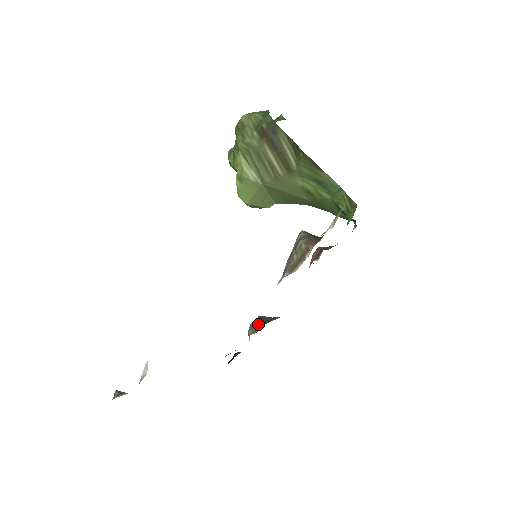
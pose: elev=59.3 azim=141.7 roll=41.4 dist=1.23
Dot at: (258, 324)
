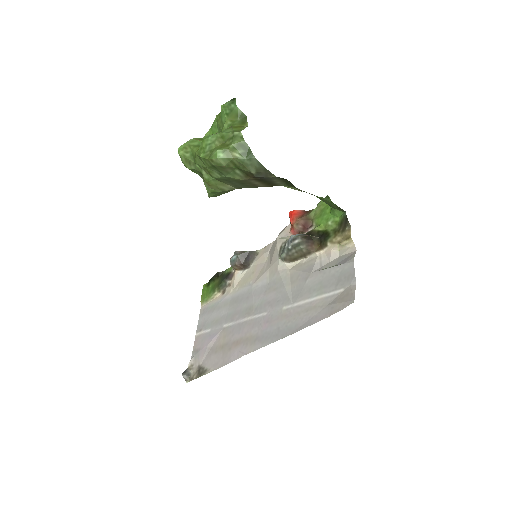
Dot at: (242, 263)
